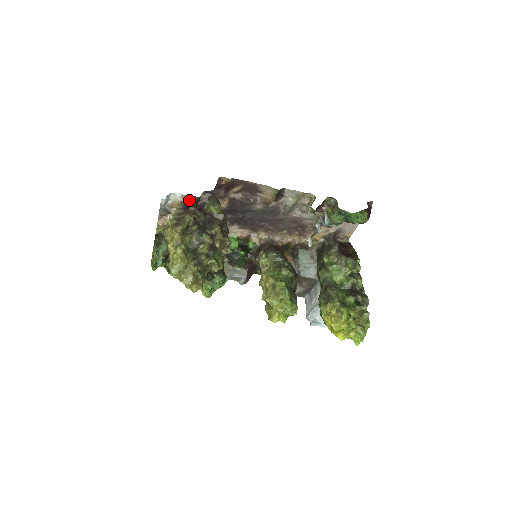
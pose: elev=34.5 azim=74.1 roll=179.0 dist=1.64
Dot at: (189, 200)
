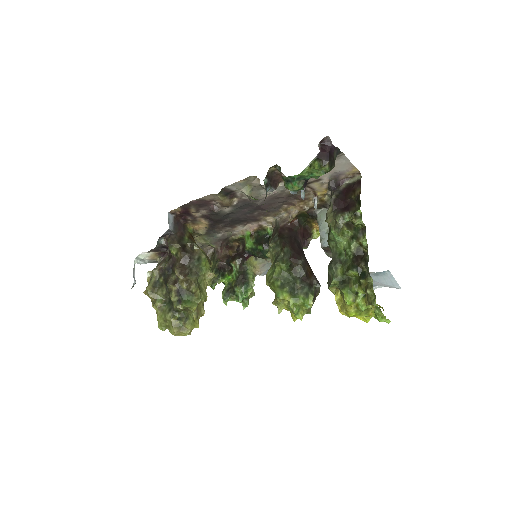
Dot at: (155, 251)
